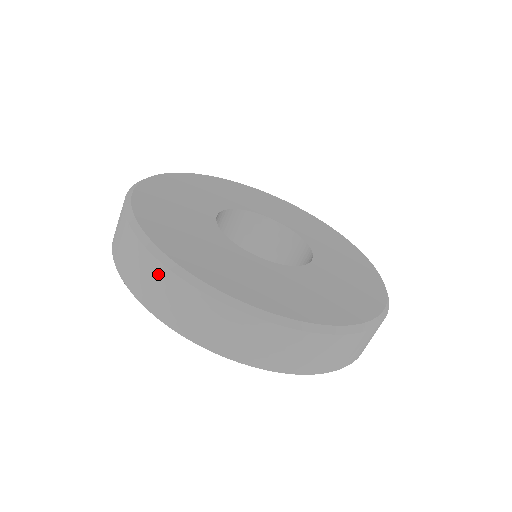
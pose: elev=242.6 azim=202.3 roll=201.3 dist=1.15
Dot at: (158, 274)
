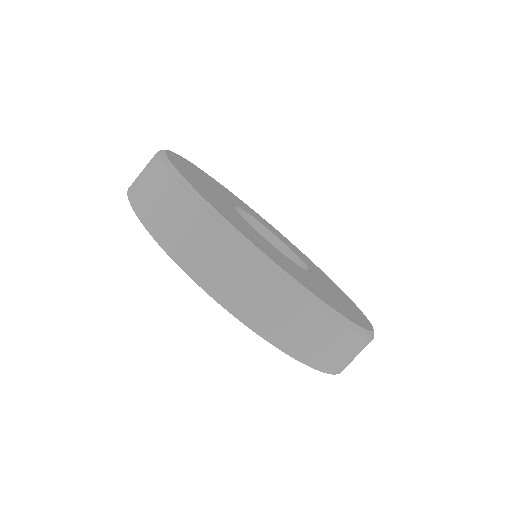
Dot at: (181, 204)
